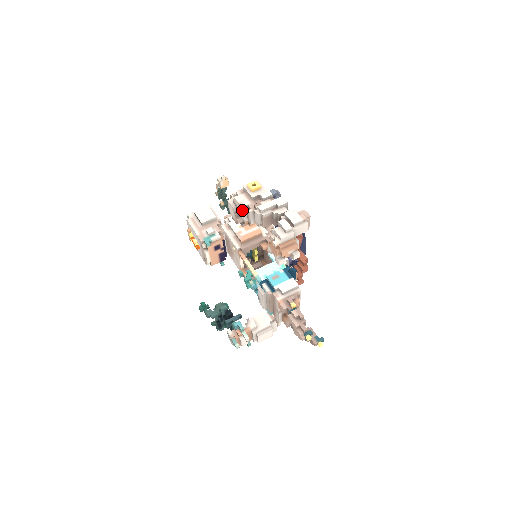
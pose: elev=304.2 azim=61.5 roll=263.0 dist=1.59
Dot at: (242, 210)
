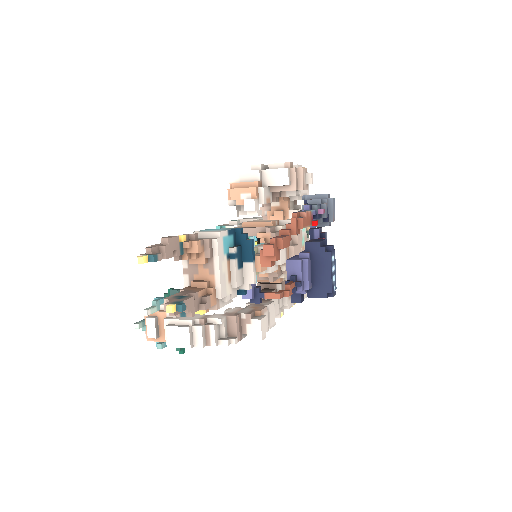
Dot at: occluded
